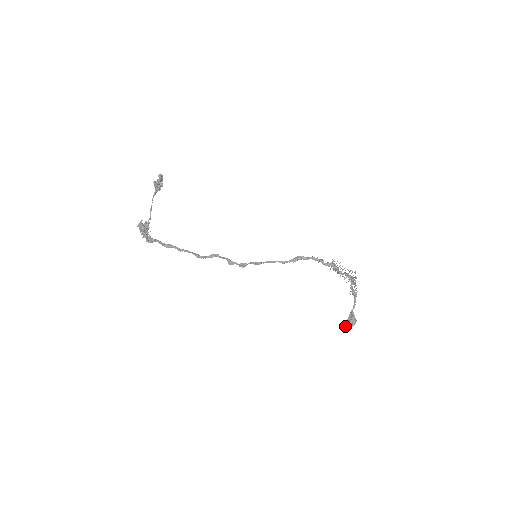
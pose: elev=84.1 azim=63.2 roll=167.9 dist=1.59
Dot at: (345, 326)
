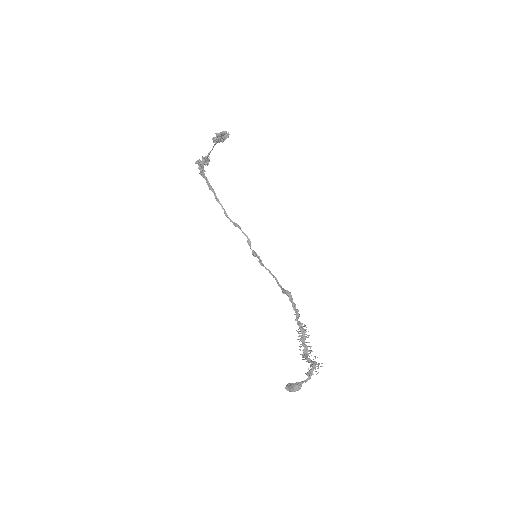
Dot at: (288, 384)
